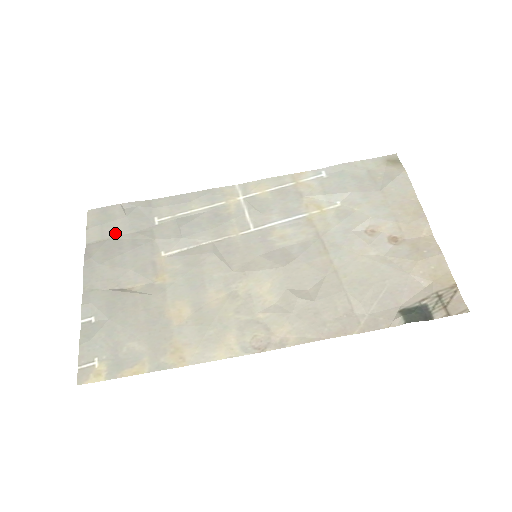
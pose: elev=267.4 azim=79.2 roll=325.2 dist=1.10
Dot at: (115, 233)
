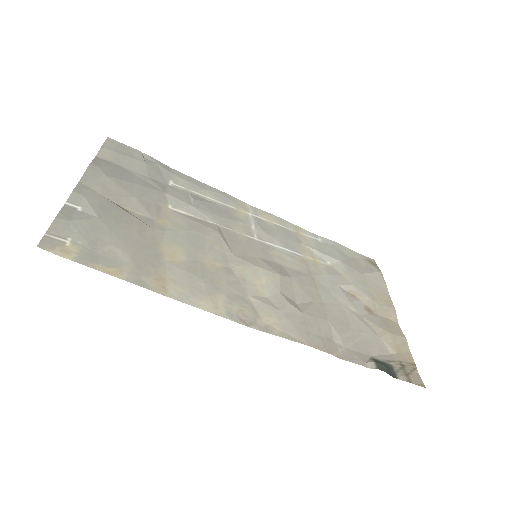
Dot at: (129, 166)
